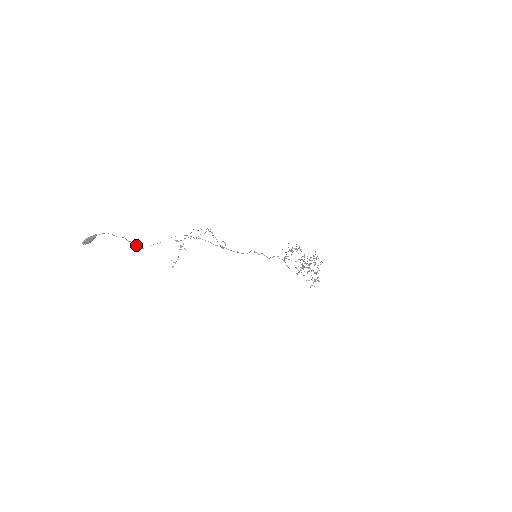
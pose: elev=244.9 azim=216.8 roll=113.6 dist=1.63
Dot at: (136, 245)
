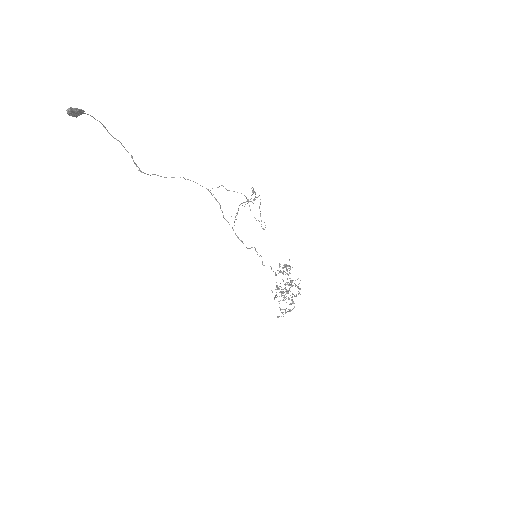
Dot at: occluded
